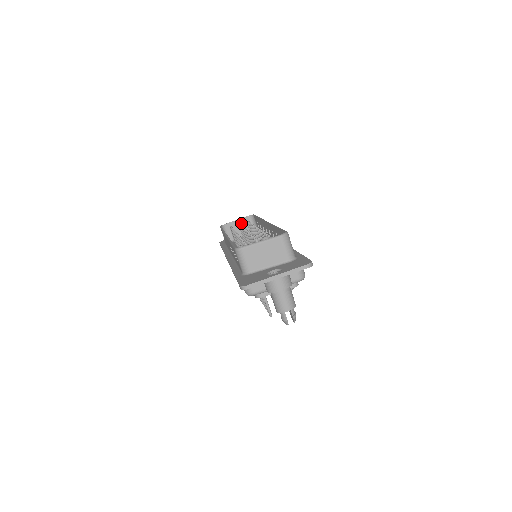
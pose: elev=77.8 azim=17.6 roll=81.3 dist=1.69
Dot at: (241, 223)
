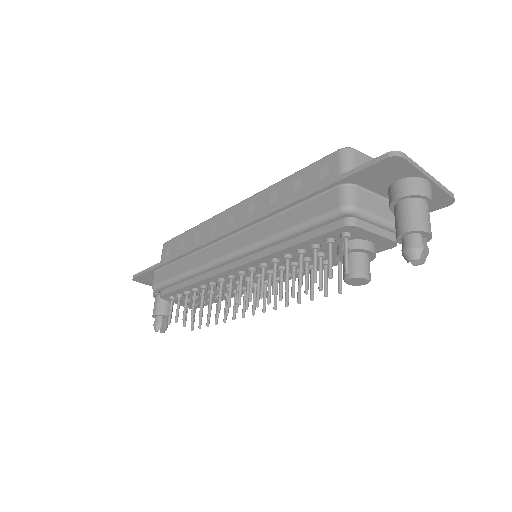
Dot at: occluded
